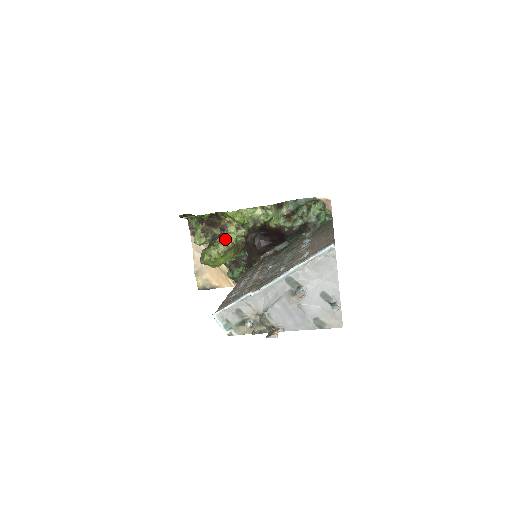
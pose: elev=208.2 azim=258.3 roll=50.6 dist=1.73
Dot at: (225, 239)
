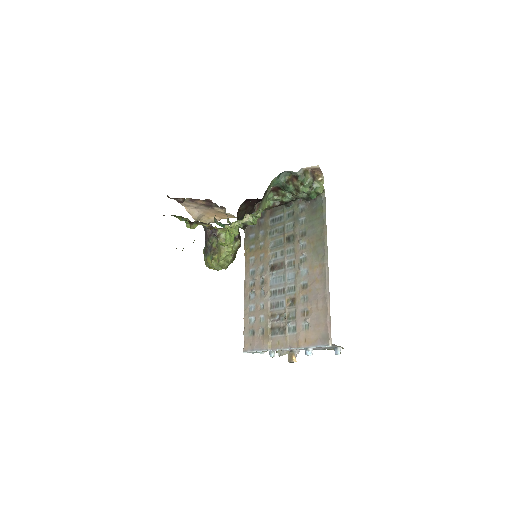
Dot at: (223, 258)
